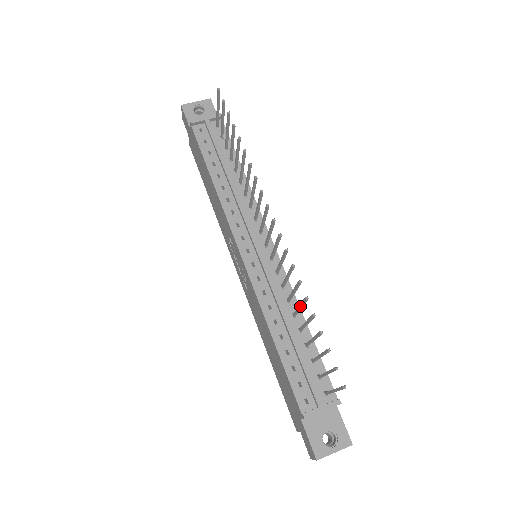
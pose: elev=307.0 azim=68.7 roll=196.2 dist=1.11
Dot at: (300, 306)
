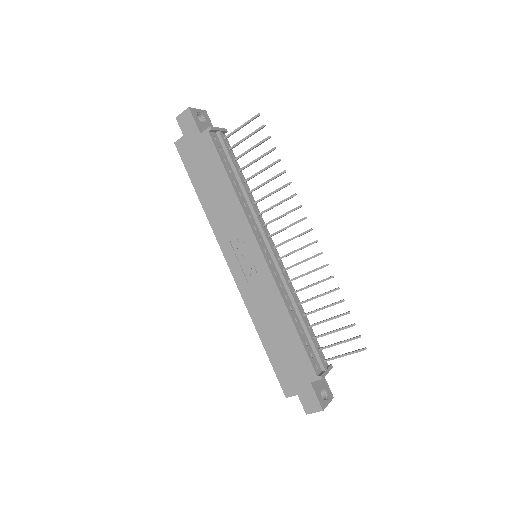
Dot at: (321, 295)
